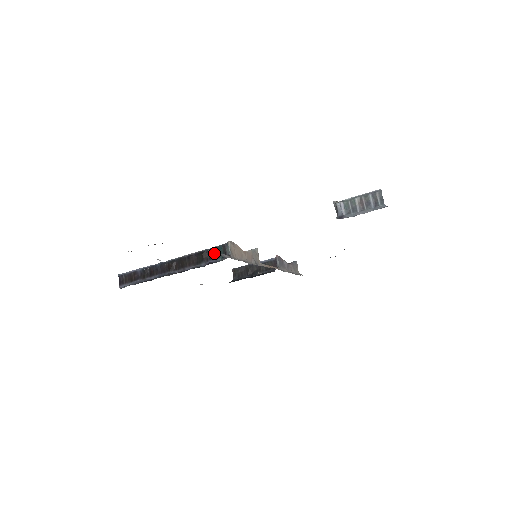
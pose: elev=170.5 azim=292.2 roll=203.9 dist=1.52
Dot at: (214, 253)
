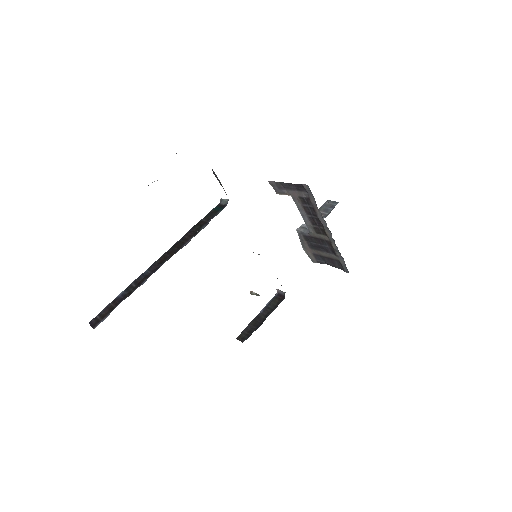
Dot at: occluded
